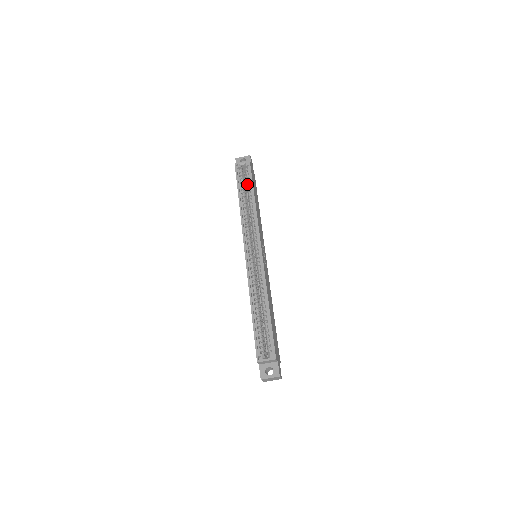
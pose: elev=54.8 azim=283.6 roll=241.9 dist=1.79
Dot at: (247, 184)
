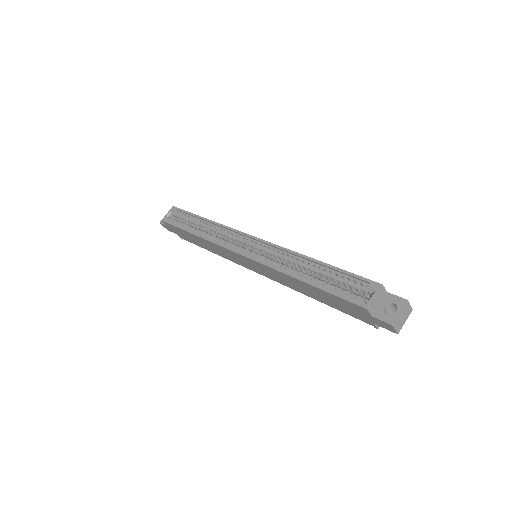
Dot at: (188, 220)
